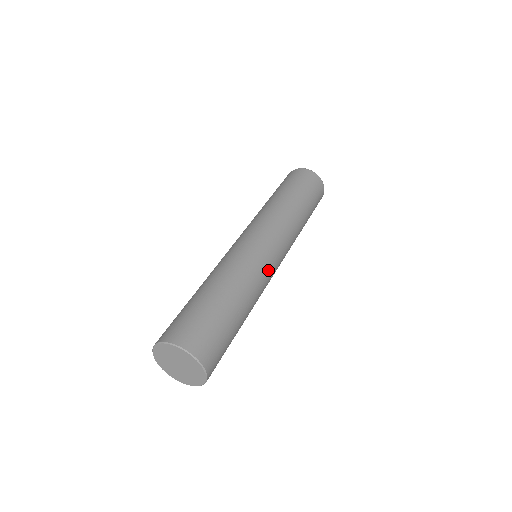
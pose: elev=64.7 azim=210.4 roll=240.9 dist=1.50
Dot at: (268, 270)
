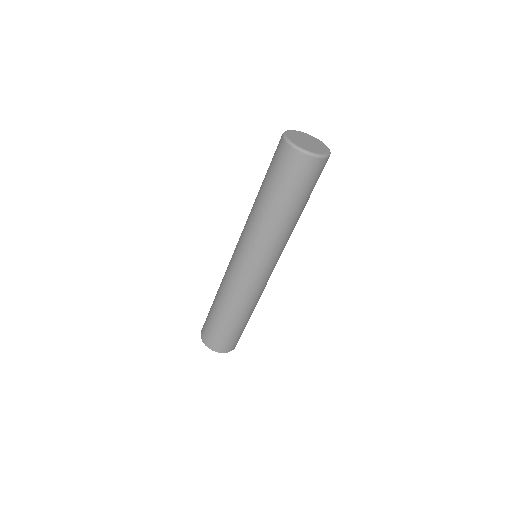
Dot at: (256, 286)
